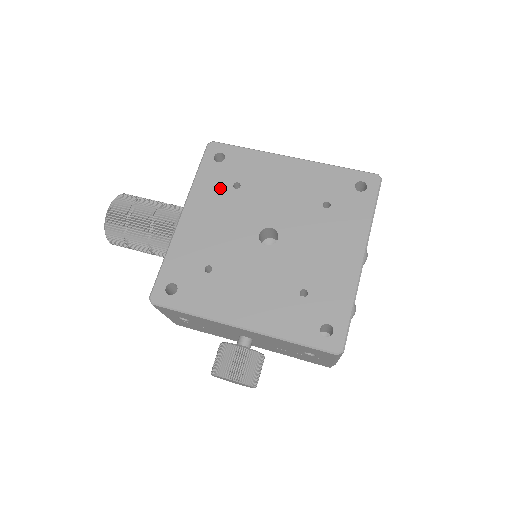
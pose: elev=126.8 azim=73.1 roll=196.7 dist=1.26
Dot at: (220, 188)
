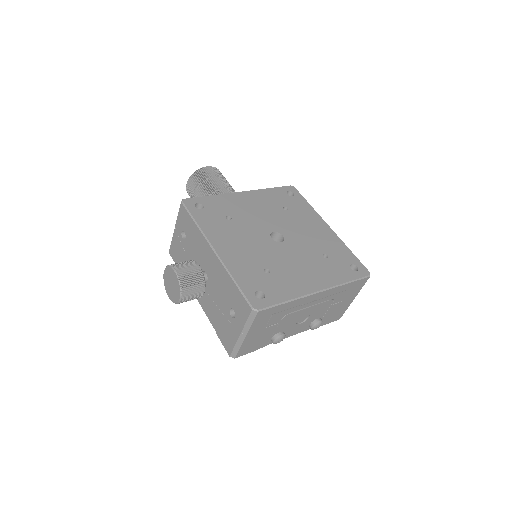
Dot at: (276, 202)
